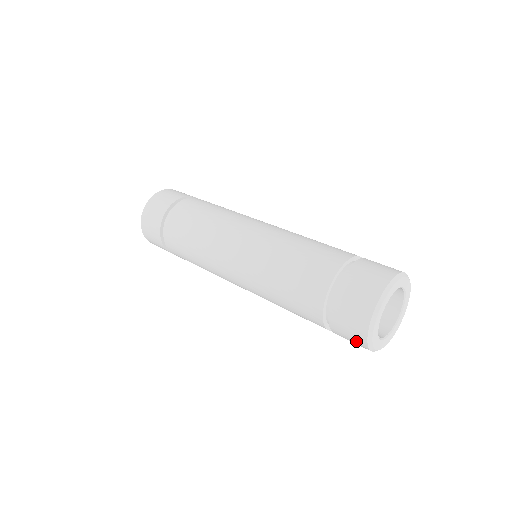
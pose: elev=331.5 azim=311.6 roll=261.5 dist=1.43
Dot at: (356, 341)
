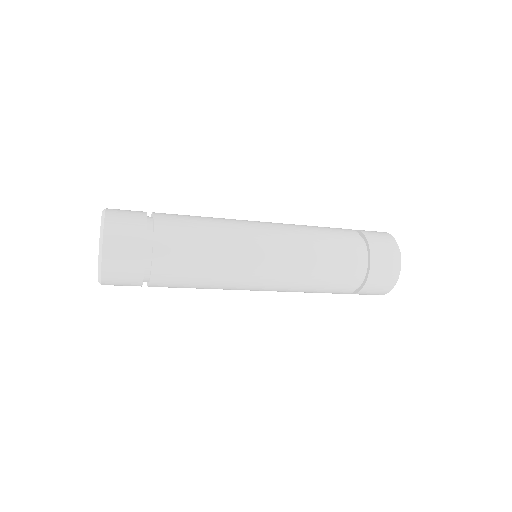
Dot at: (378, 293)
